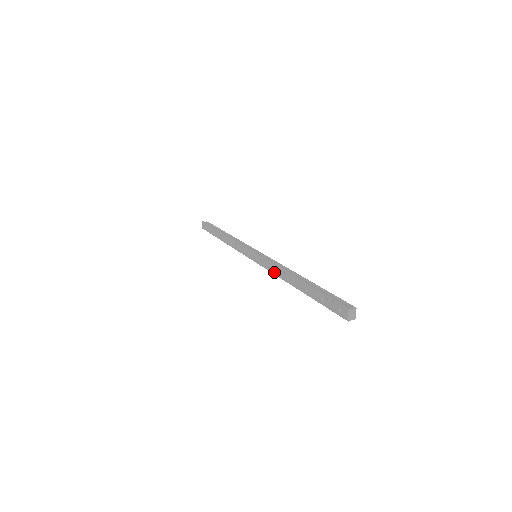
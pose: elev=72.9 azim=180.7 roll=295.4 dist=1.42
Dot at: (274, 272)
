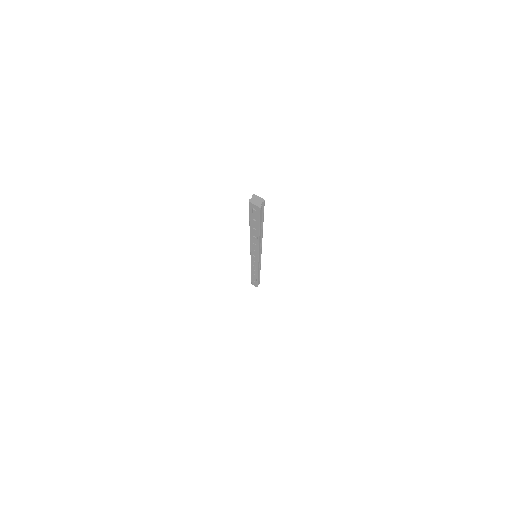
Dot at: (256, 248)
